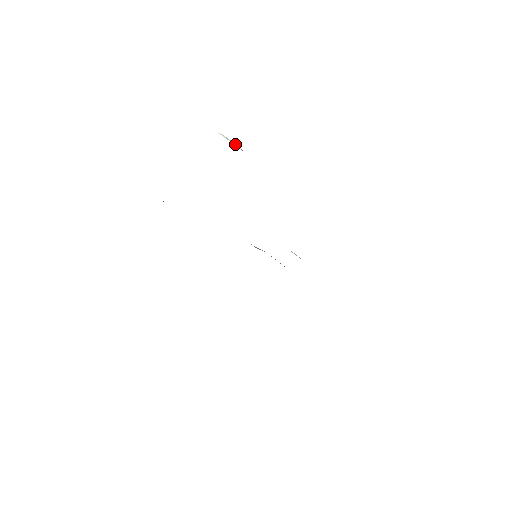
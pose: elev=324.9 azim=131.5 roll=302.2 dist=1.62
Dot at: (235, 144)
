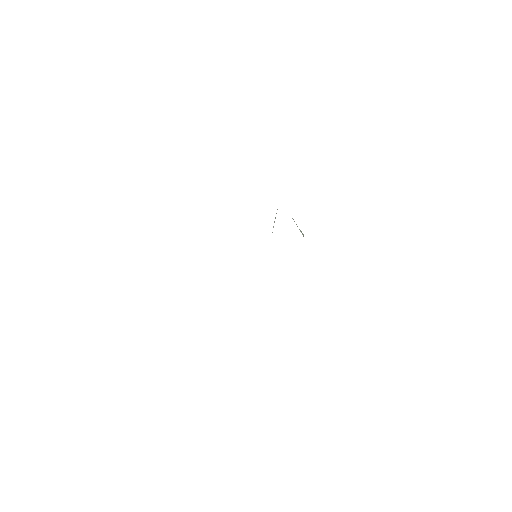
Dot at: (300, 230)
